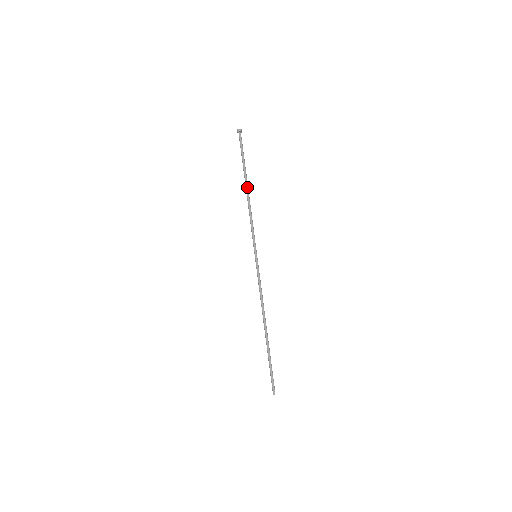
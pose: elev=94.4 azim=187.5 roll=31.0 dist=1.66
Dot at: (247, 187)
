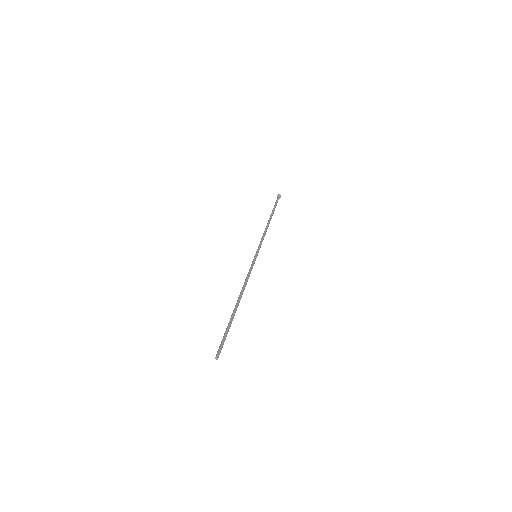
Dot at: (270, 220)
